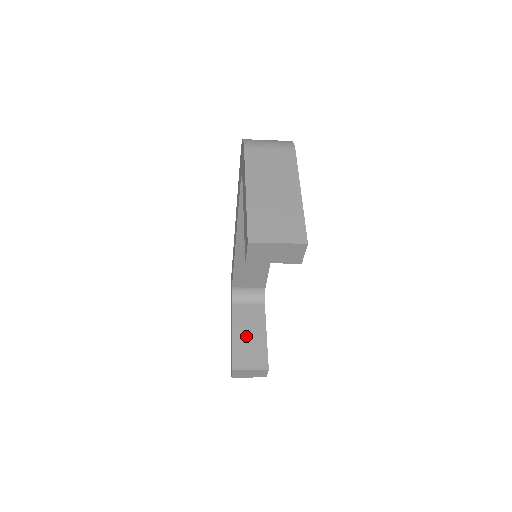
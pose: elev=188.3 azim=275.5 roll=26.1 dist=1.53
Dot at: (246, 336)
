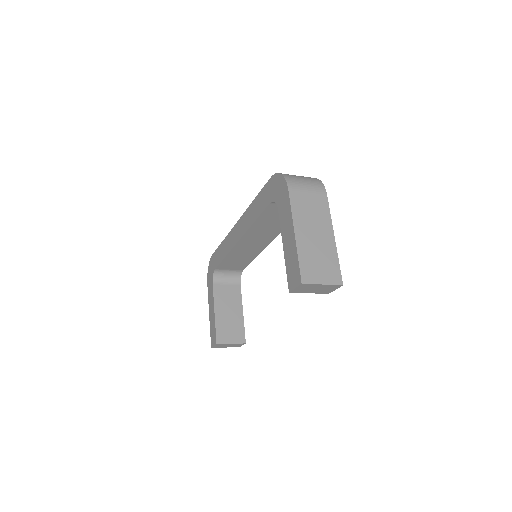
Dot at: (226, 313)
